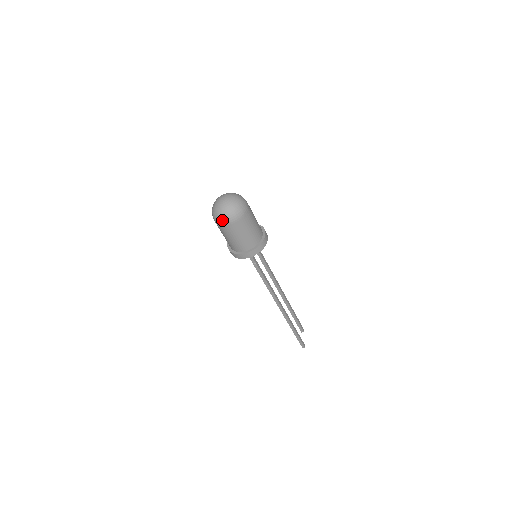
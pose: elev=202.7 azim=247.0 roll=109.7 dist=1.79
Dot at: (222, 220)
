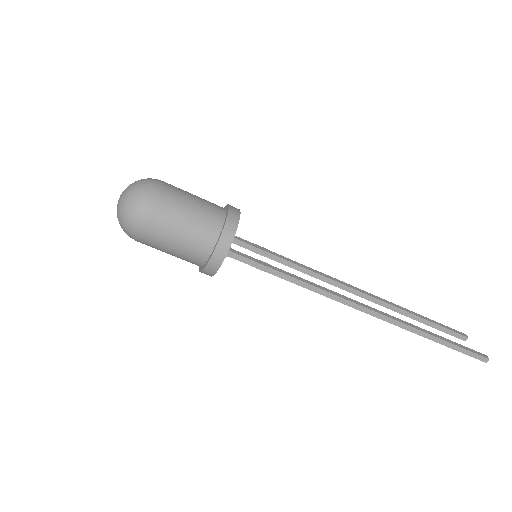
Dot at: (132, 225)
